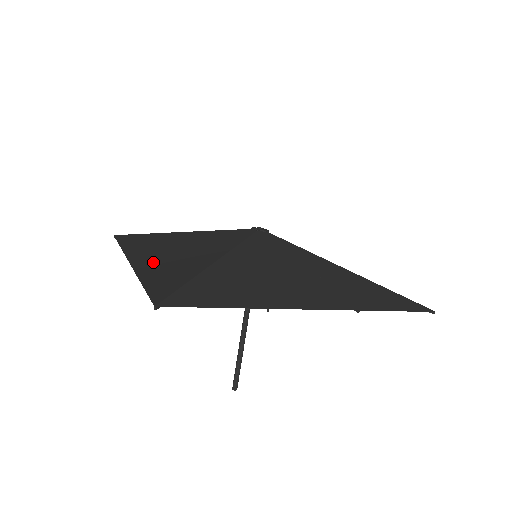
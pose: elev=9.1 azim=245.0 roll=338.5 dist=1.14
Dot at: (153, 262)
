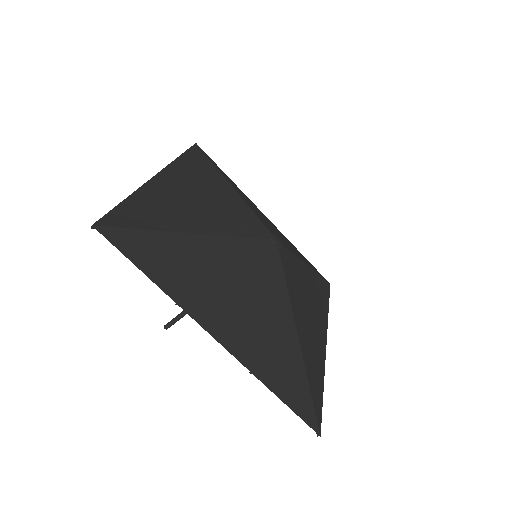
Dot at: (247, 343)
